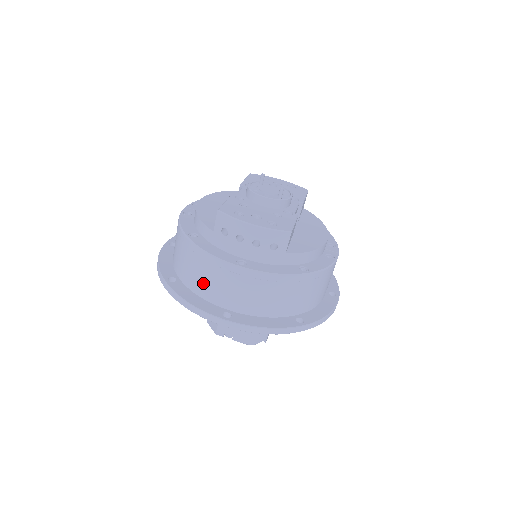
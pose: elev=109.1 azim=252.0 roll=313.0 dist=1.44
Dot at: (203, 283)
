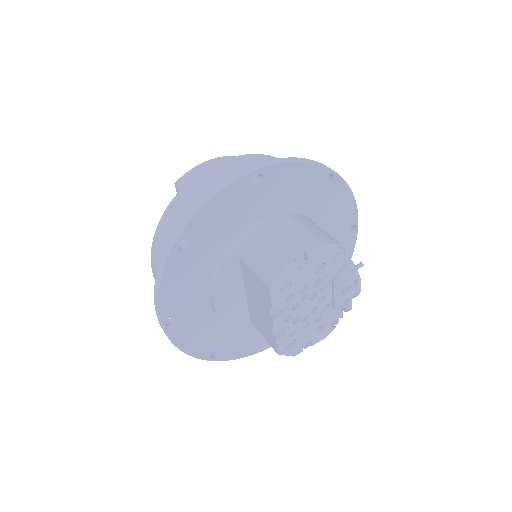
Dot at: occluded
